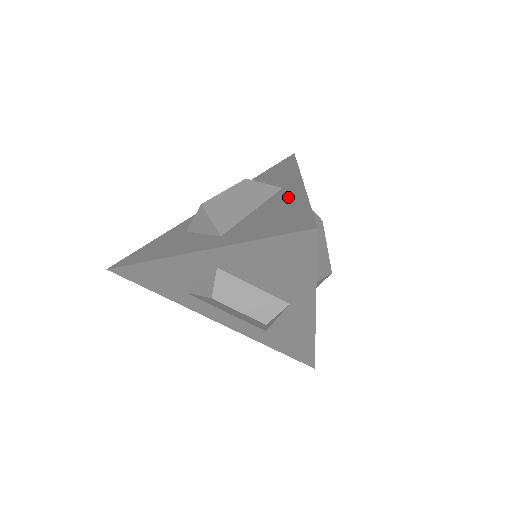
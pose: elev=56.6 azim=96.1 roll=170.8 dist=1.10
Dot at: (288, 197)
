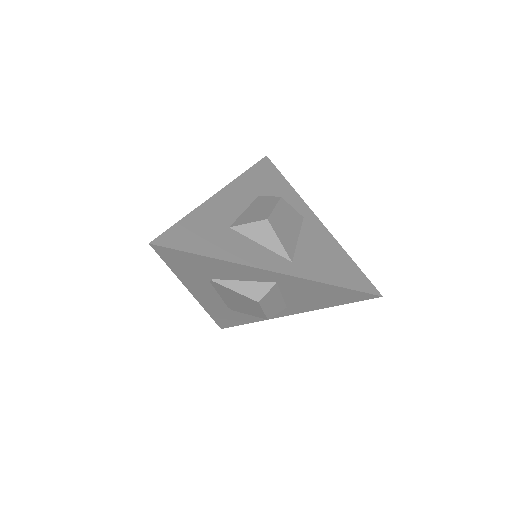
Dot at: (323, 238)
